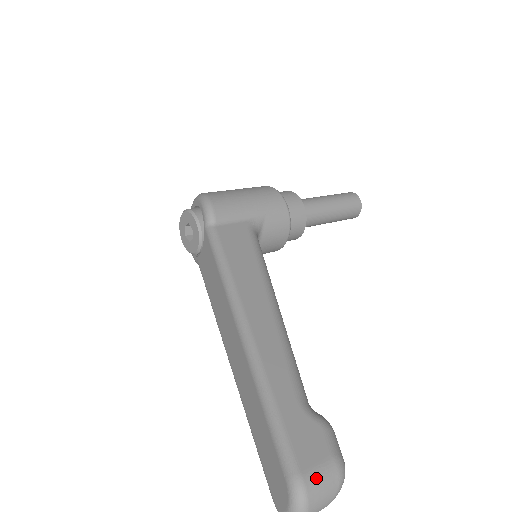
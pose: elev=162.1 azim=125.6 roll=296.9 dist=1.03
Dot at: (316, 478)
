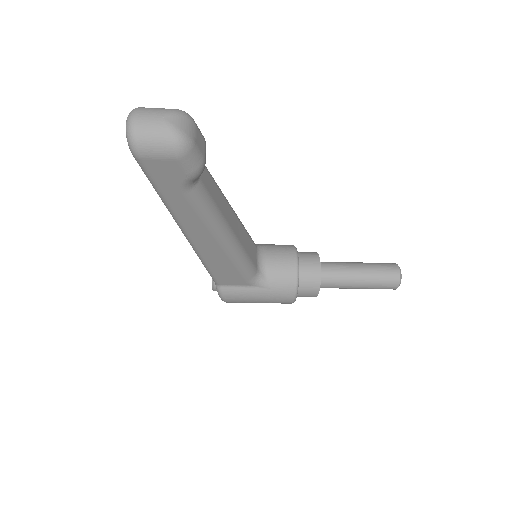
Dot at: occluded
